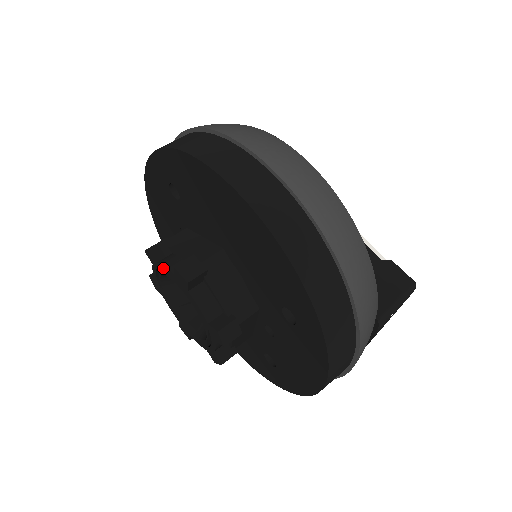
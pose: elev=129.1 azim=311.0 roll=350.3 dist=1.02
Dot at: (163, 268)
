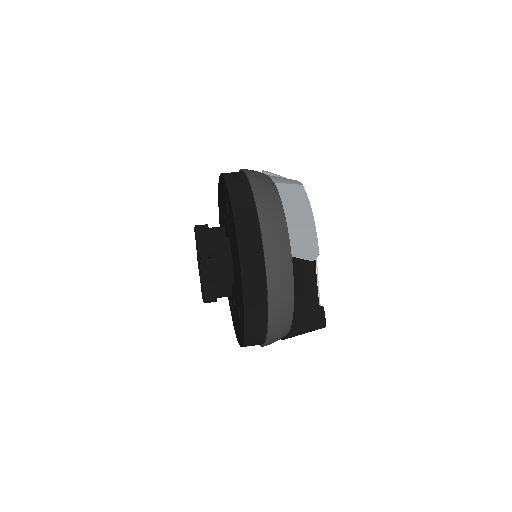
Dot at: (197, 246)
